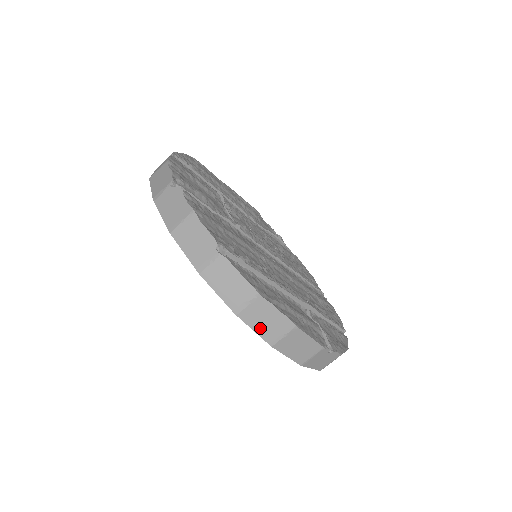
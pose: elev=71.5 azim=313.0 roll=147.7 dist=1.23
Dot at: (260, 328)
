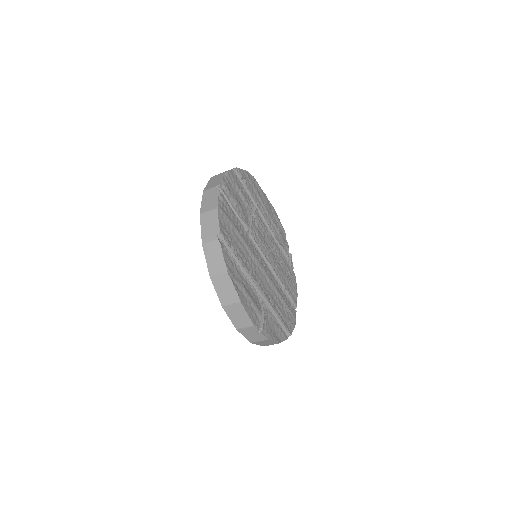
Dot at: (220, 292)
